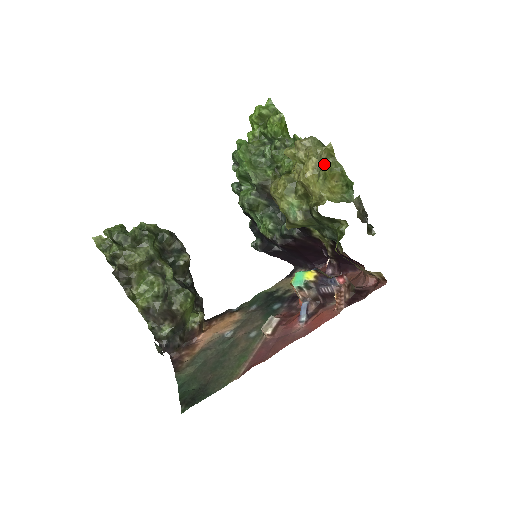
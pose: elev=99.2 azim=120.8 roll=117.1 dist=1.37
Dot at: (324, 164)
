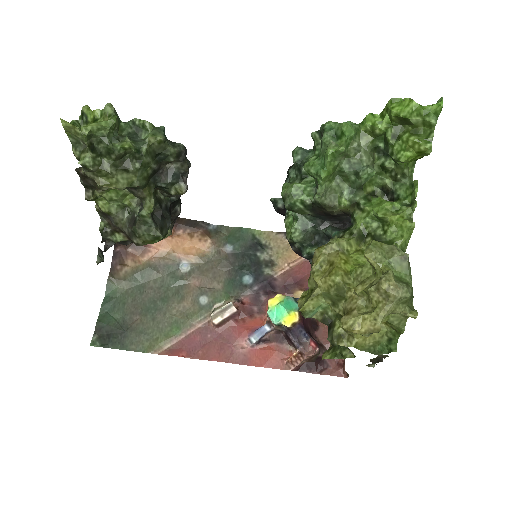
Dot at: occluded
